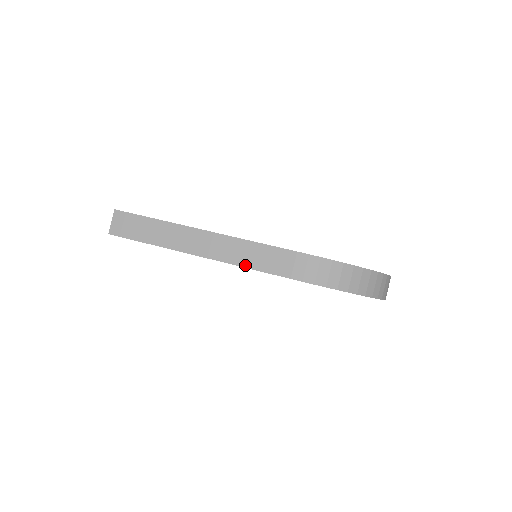
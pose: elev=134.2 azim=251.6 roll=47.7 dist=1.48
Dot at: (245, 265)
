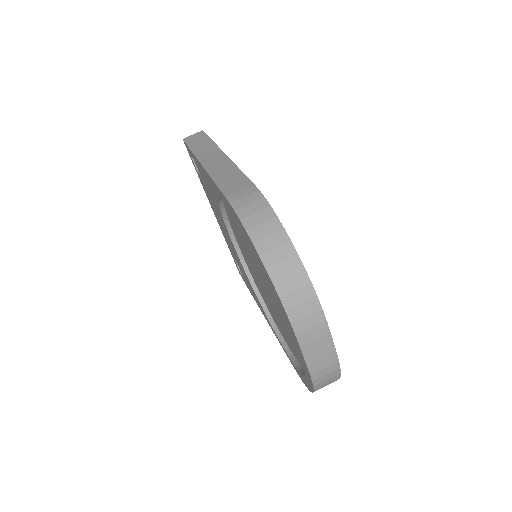
Dot at: (215, 178)
